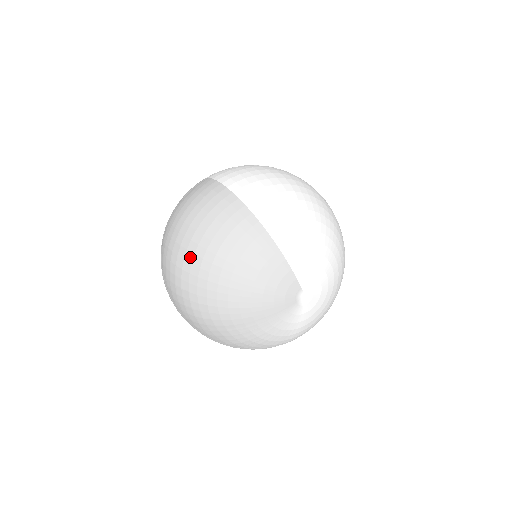
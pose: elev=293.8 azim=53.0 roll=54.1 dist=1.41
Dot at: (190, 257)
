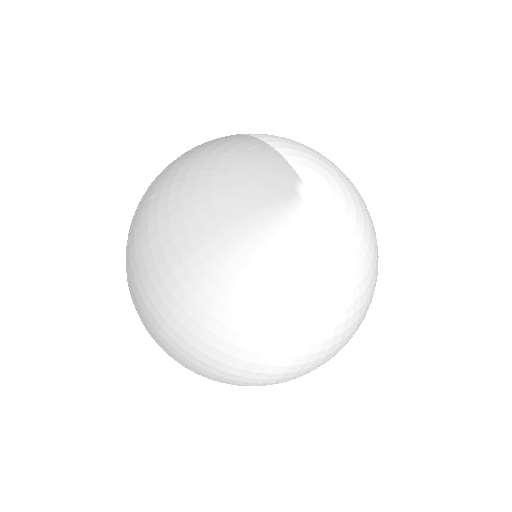
Dot at: (156, 182)
